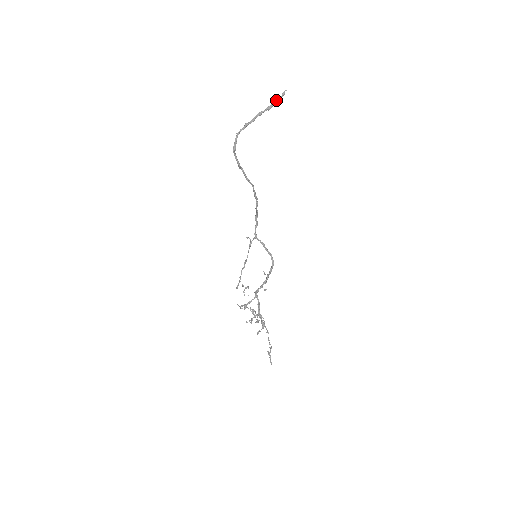
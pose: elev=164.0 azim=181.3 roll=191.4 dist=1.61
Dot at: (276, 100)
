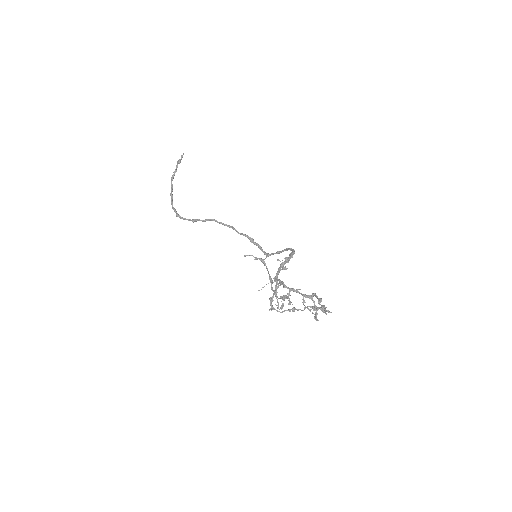
Dot at: (177, 163)
